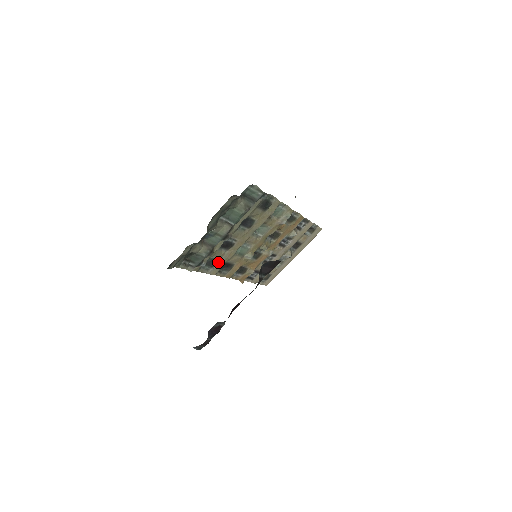
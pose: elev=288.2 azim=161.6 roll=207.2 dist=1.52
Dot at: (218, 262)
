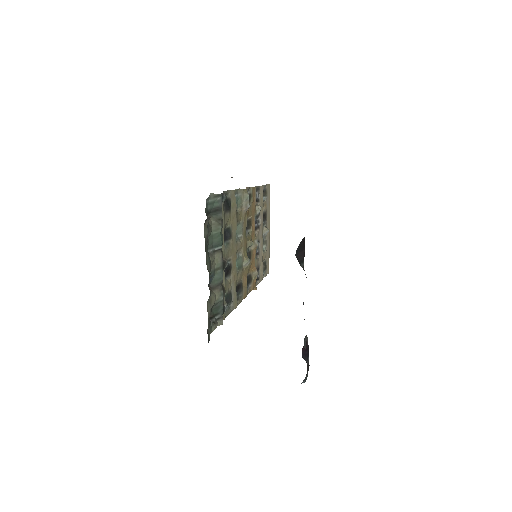
Dot at: (231, 293)
